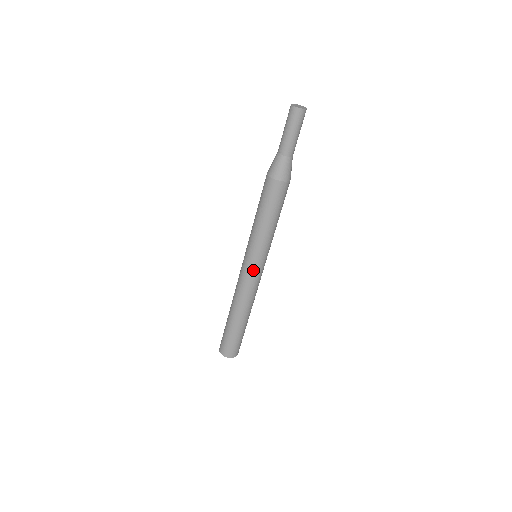
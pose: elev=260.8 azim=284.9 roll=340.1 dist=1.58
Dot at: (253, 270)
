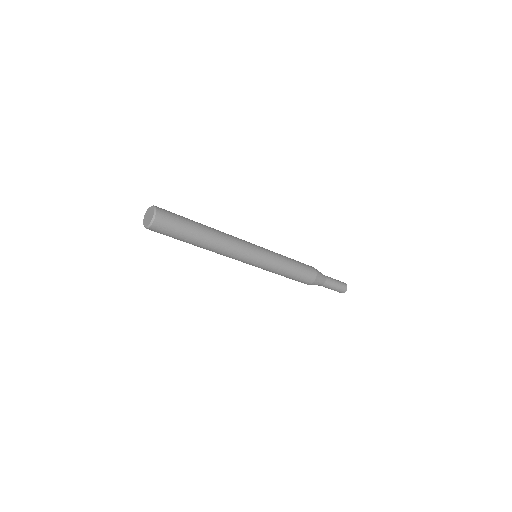
Dot at: (255, 247)
